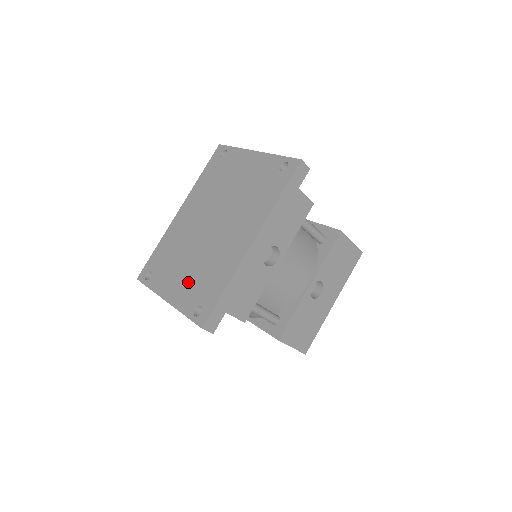
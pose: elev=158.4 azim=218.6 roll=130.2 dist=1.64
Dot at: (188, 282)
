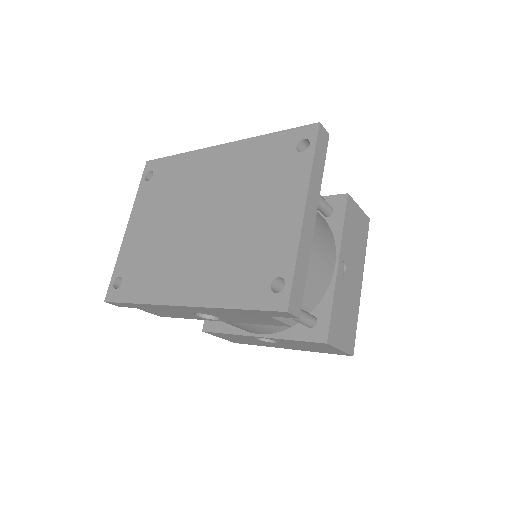
Dot at: (142, 243)
